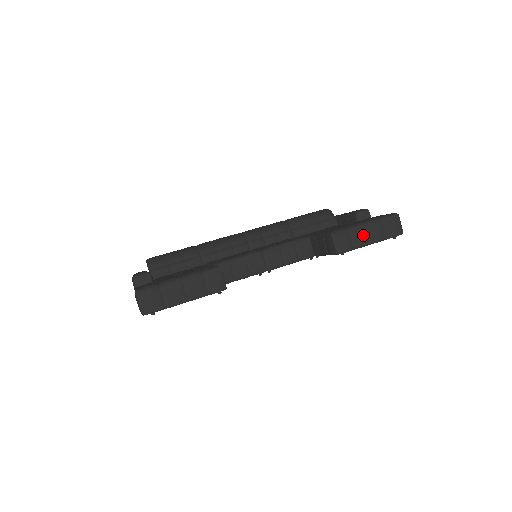
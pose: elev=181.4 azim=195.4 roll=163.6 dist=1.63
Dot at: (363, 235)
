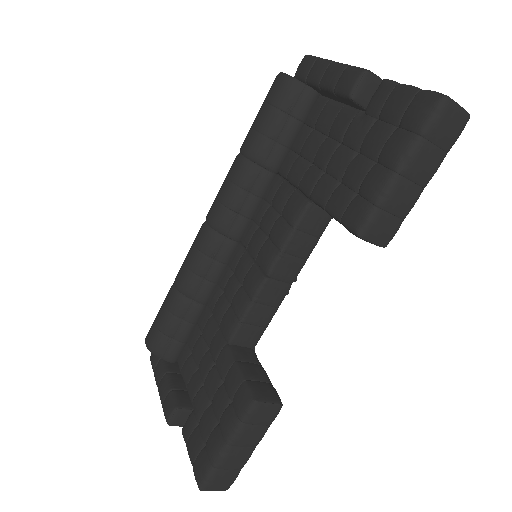
Dot at: (407, 190)
